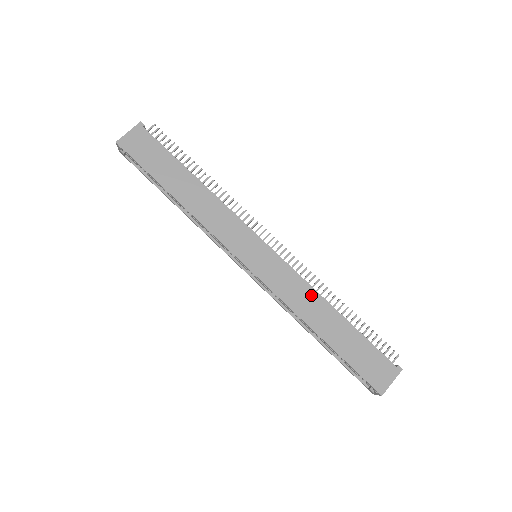
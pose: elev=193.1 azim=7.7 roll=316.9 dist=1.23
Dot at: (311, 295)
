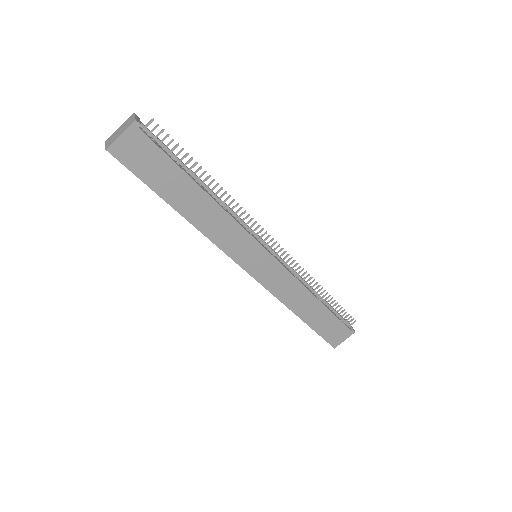
Dot at: (300, 290)
